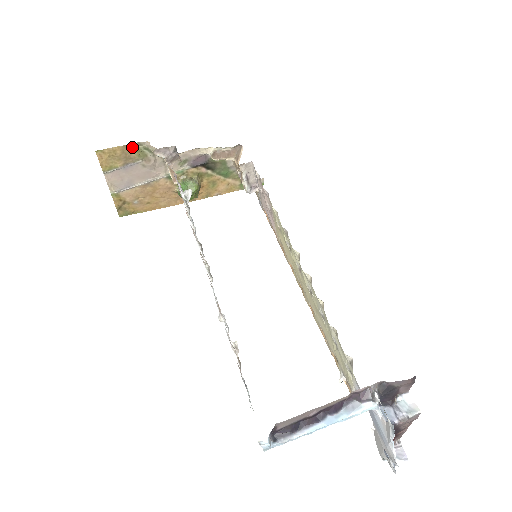
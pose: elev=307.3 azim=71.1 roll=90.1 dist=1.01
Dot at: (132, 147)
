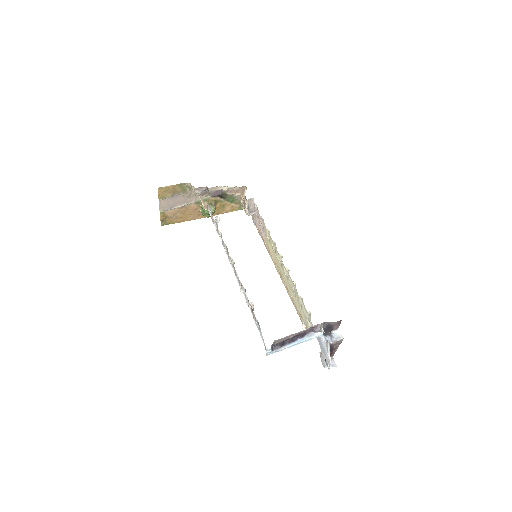
Dot at: (179, 186)
